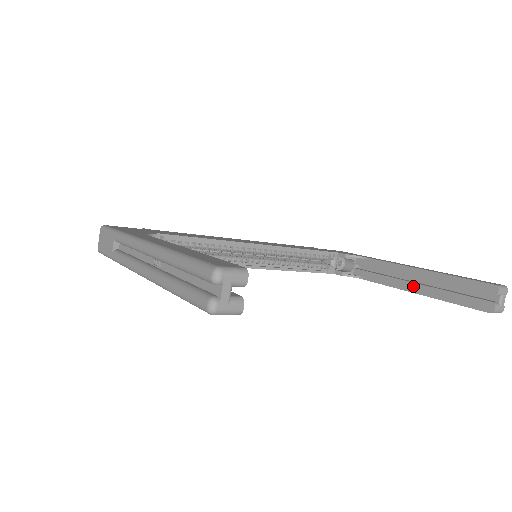
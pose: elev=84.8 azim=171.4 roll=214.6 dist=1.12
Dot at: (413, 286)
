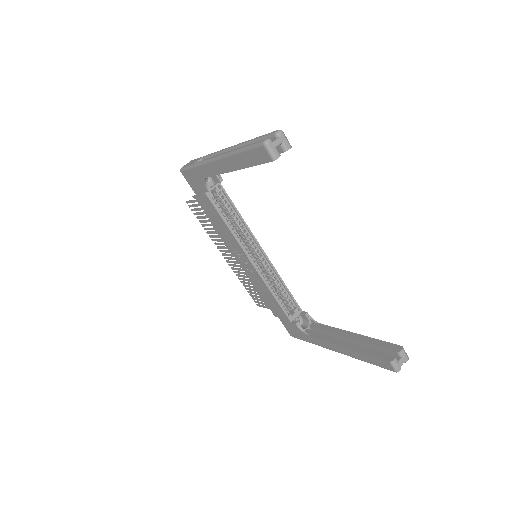
Dot at: (344, 342)
